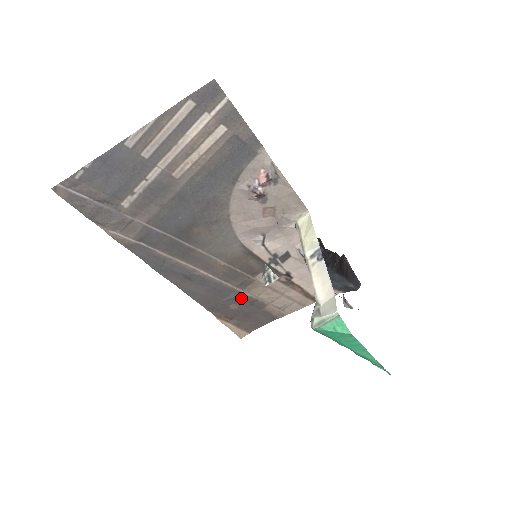
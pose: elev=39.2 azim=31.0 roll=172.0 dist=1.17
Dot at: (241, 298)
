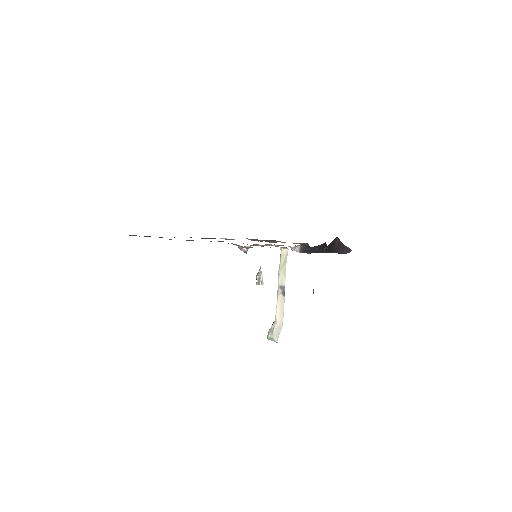
Dot at: occluded
